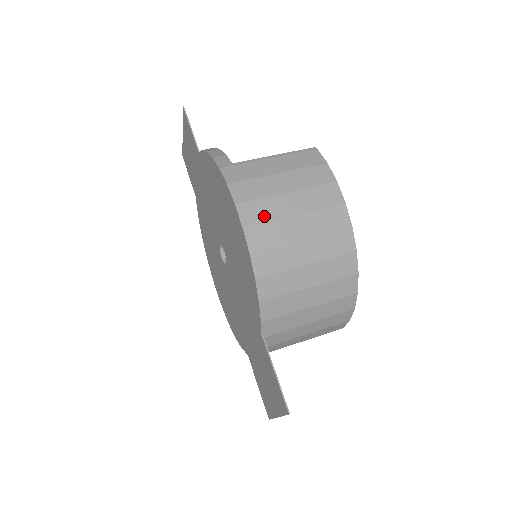
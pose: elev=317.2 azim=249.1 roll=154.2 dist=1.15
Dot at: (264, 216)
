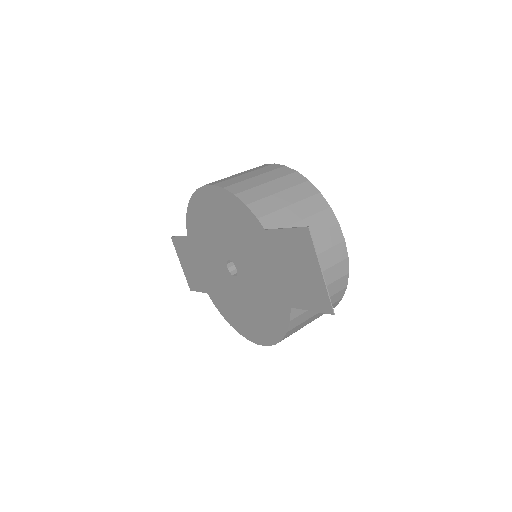
Dot at: (225, 180)
